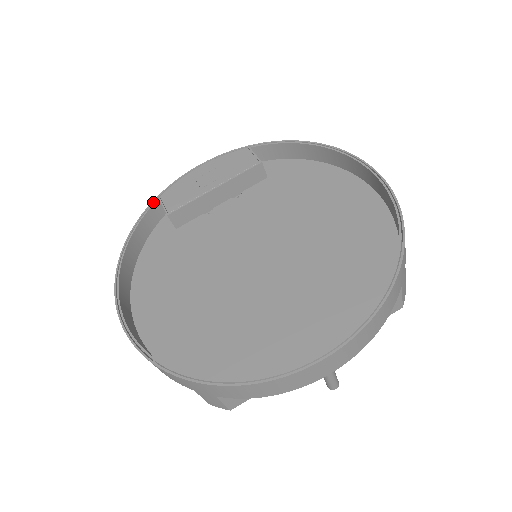
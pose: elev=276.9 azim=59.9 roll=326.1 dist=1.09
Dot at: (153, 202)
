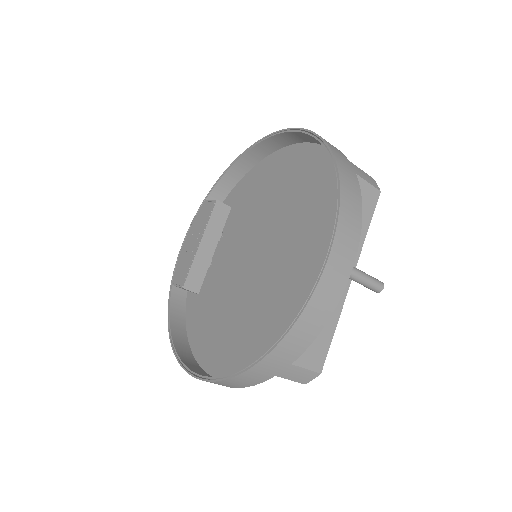
Dot at: (170, 290)
